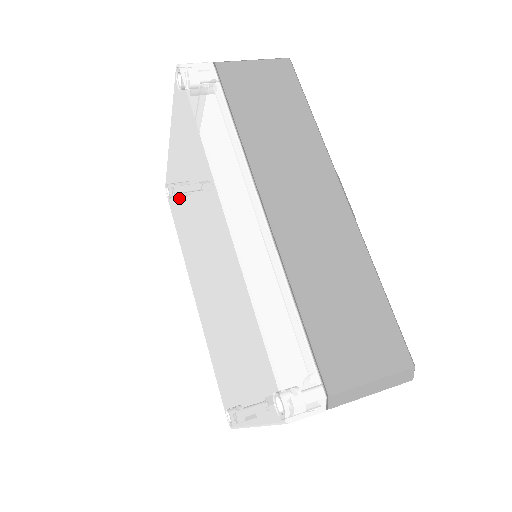
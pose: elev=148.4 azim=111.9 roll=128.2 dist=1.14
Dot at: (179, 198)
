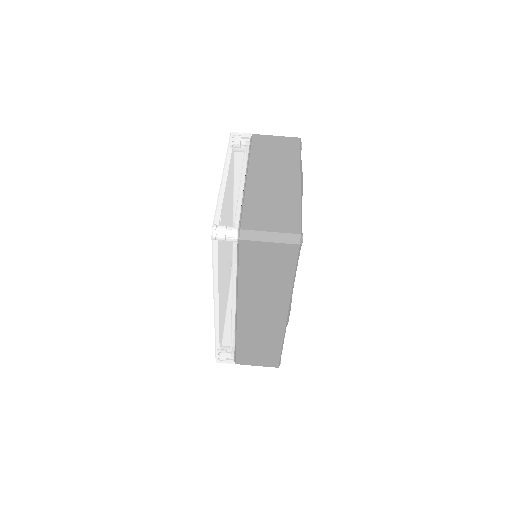
Dot at: occluded
